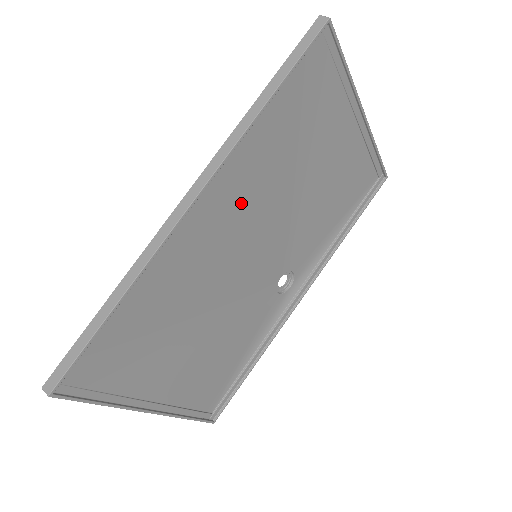
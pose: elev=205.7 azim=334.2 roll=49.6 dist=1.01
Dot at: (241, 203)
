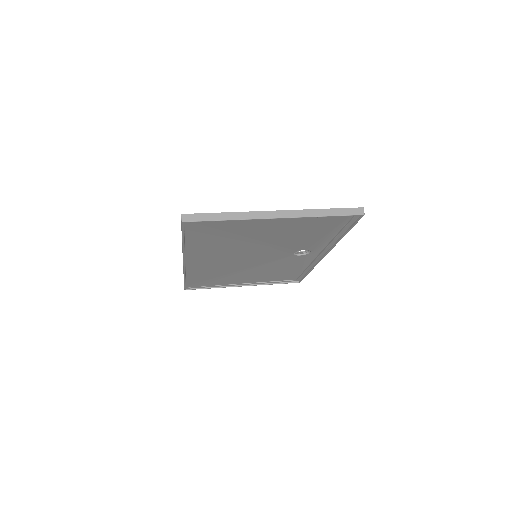
Dot at: (216, 255)
